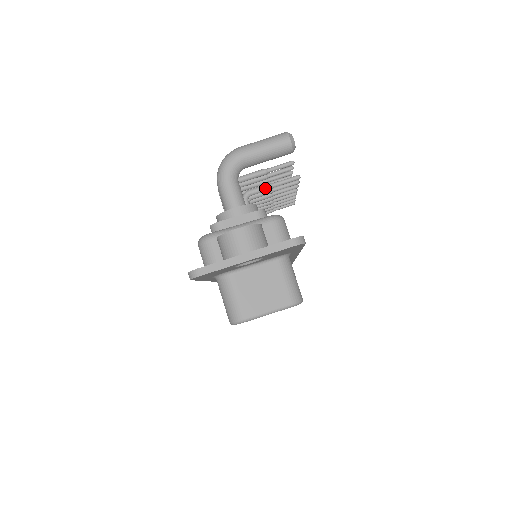
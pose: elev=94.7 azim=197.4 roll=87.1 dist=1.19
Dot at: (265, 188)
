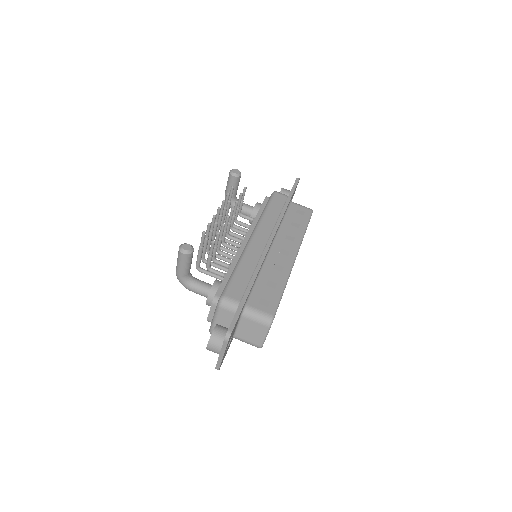
Dot at: (209, 260)
